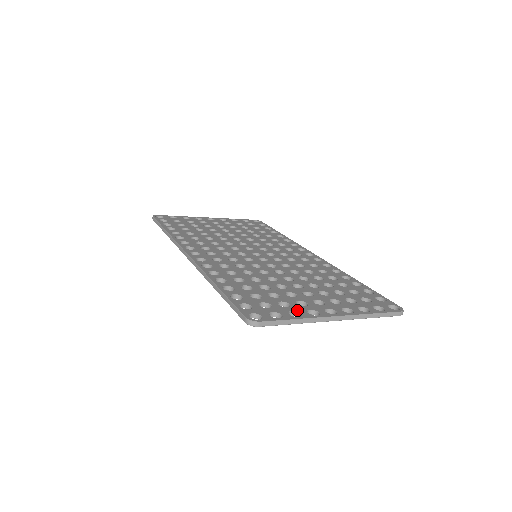
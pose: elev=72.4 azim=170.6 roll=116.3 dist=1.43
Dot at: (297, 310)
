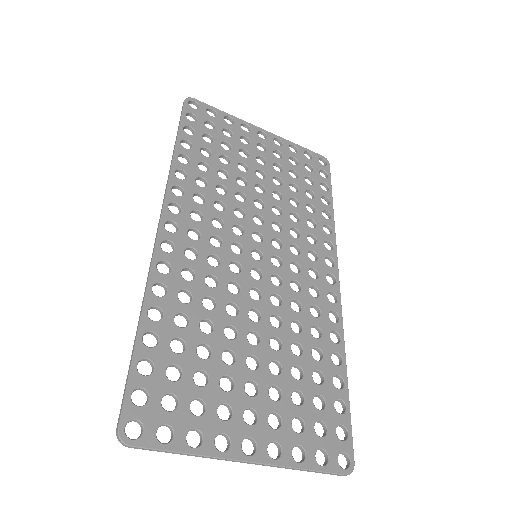
Dot at: (204, 429)
